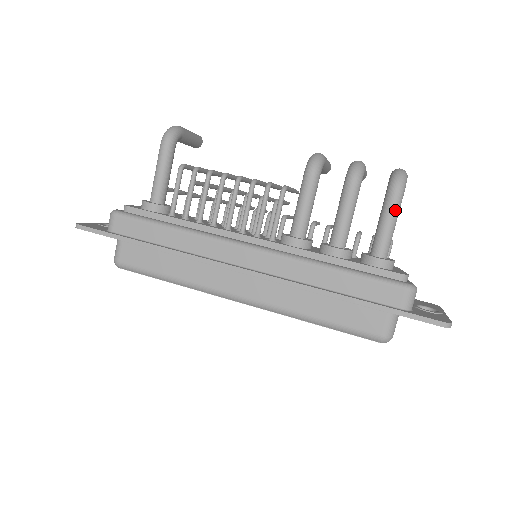
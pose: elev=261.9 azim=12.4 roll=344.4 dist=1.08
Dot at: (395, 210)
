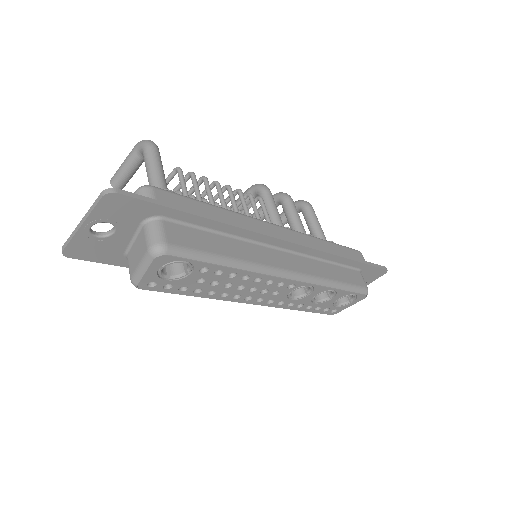
Dot at: occluded
